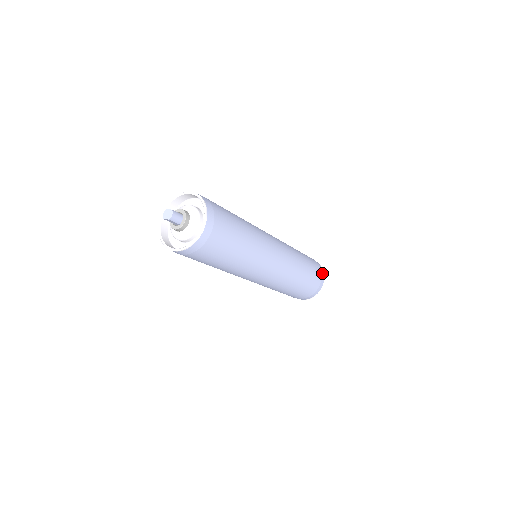
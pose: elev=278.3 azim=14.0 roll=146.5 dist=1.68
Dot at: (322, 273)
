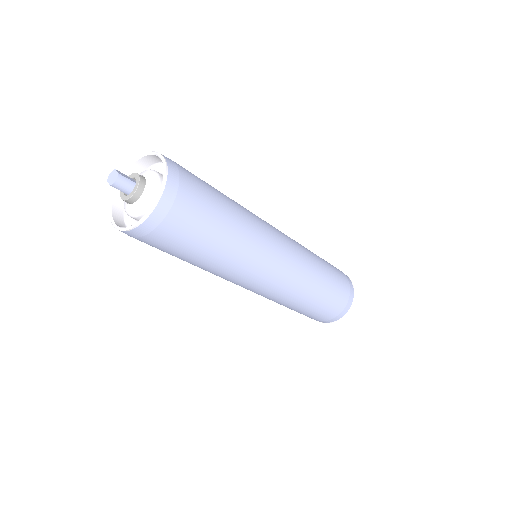
Dot at: (349, 301)
